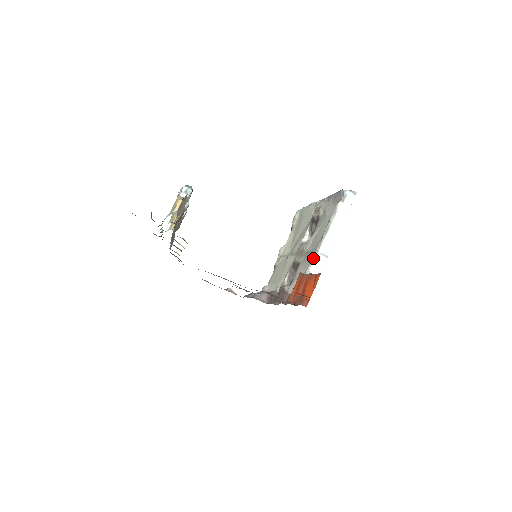
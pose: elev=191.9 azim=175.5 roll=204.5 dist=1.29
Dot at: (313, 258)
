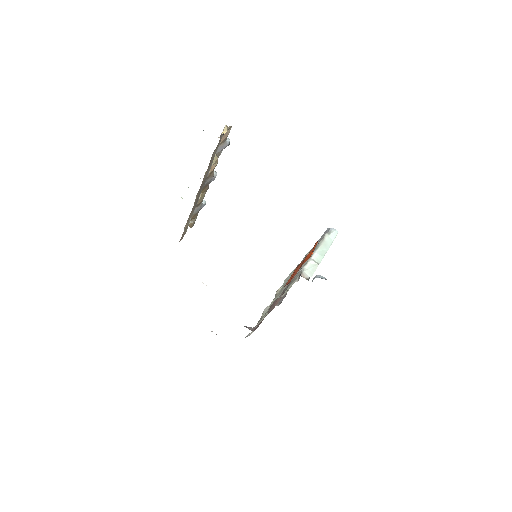
Dot at: (306, 262)
